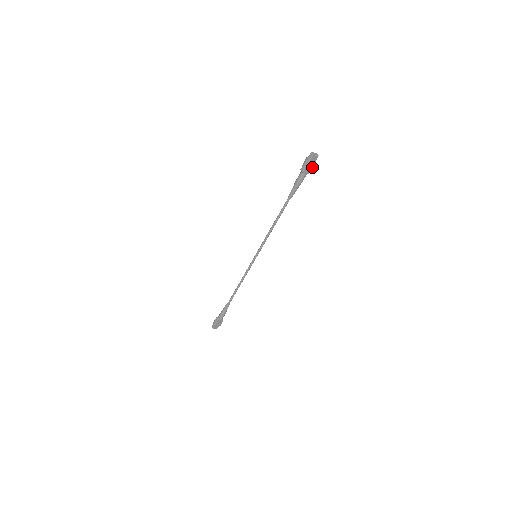
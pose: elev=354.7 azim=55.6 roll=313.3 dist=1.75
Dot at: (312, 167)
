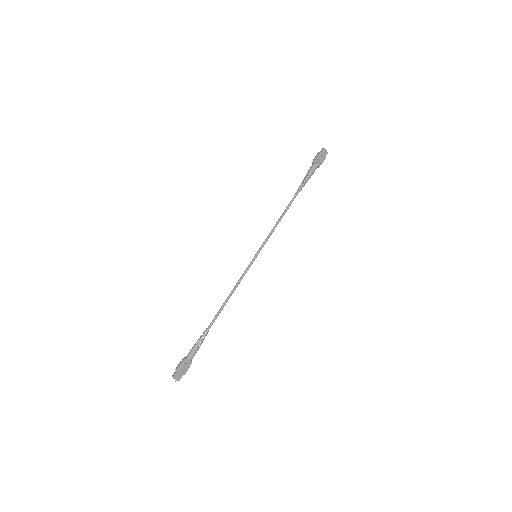
Dot at: (322, 161)
